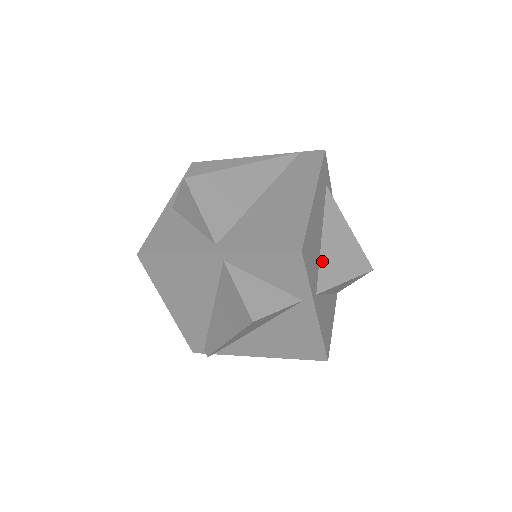
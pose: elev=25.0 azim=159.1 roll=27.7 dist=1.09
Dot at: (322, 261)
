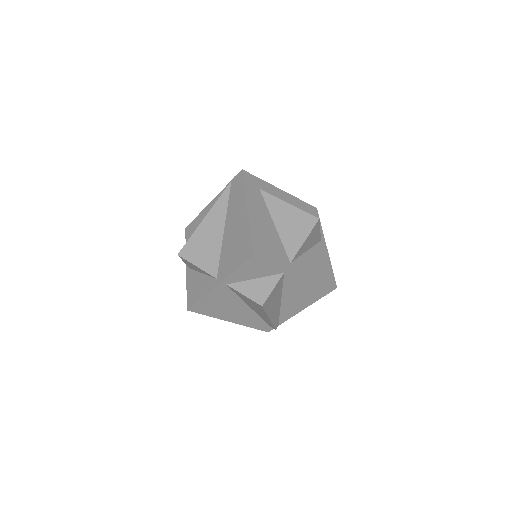
Dot at: (283, 240)
